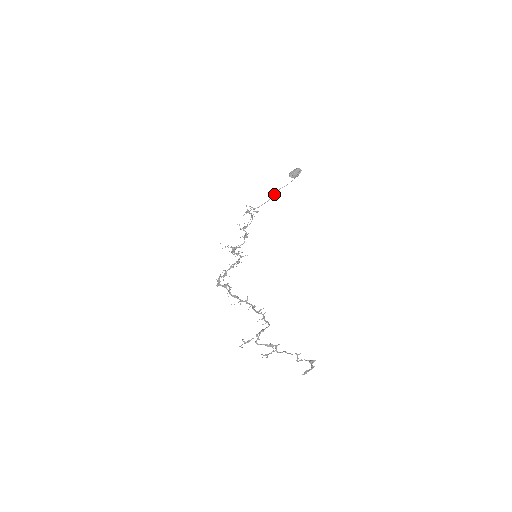
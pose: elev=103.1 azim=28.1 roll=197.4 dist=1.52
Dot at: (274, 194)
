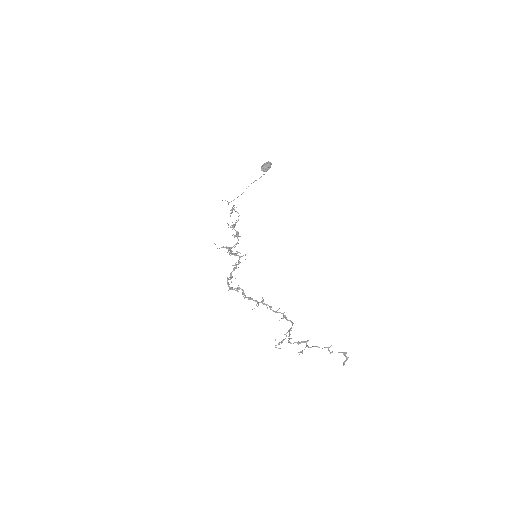
Dot at: occluded
